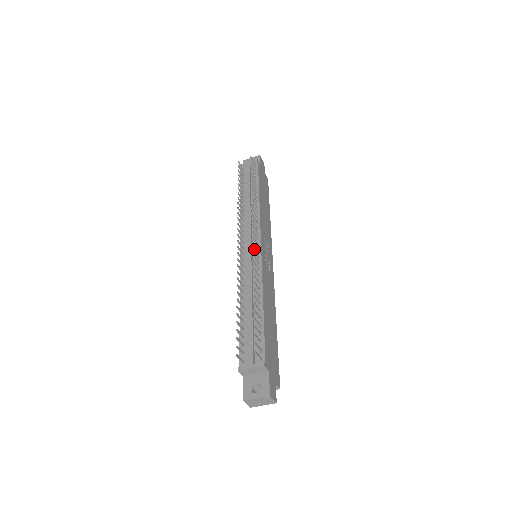
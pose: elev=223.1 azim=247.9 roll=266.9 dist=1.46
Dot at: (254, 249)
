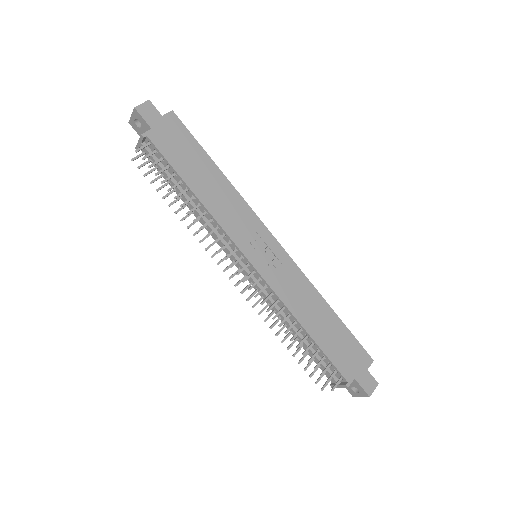
Dot at: (249, 270)
